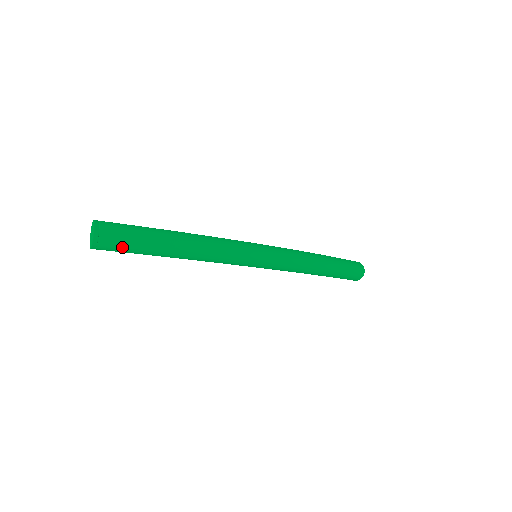
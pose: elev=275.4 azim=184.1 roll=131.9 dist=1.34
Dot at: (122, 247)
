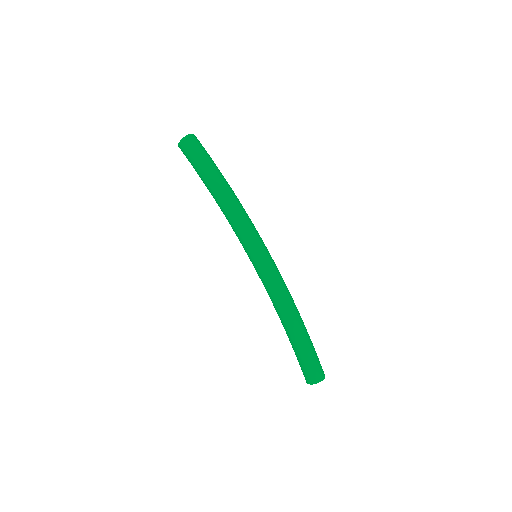
Dot at: (195, 153)
